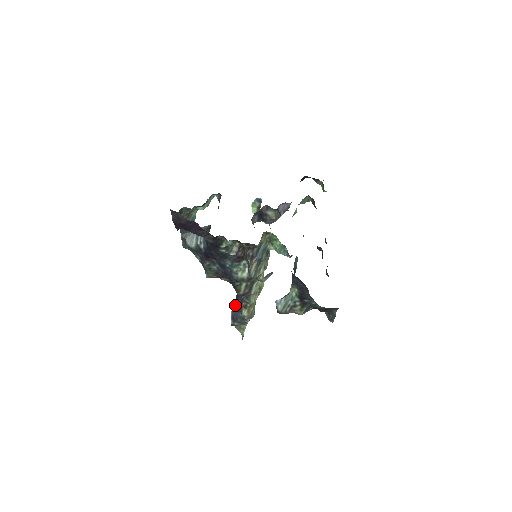
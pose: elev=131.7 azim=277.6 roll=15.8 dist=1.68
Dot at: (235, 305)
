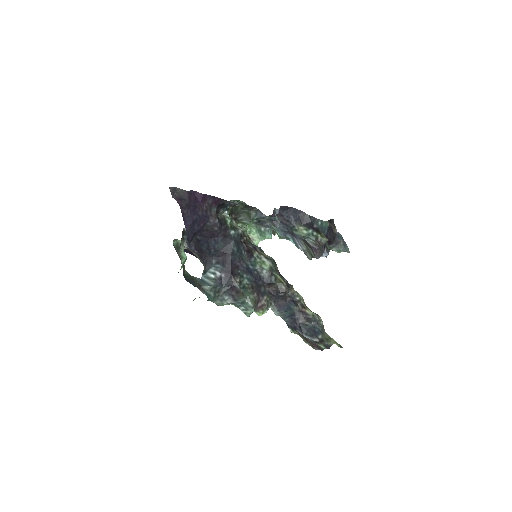
Dot at: (298, 326)
